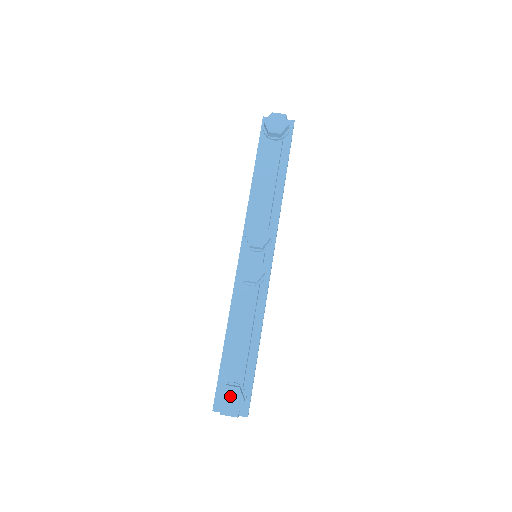
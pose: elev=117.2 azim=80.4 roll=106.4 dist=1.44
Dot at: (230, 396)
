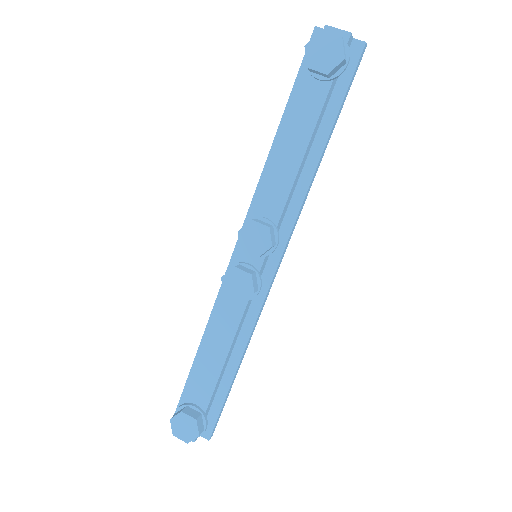
Dot at: (184, 425)
